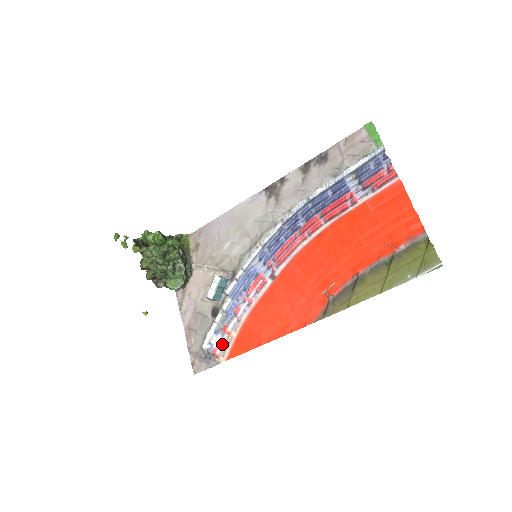
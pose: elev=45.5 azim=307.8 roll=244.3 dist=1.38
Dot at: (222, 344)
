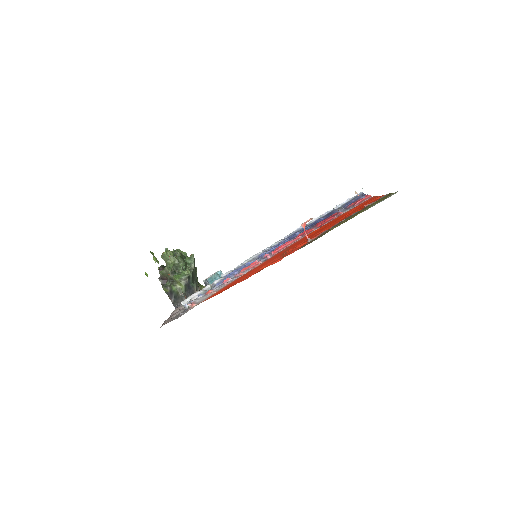
Dot at: (201, 299)
